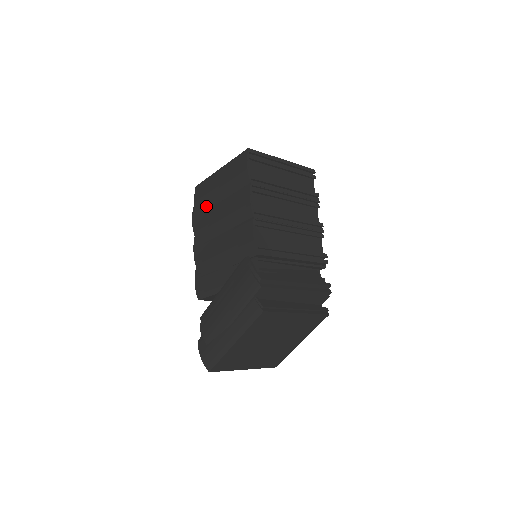
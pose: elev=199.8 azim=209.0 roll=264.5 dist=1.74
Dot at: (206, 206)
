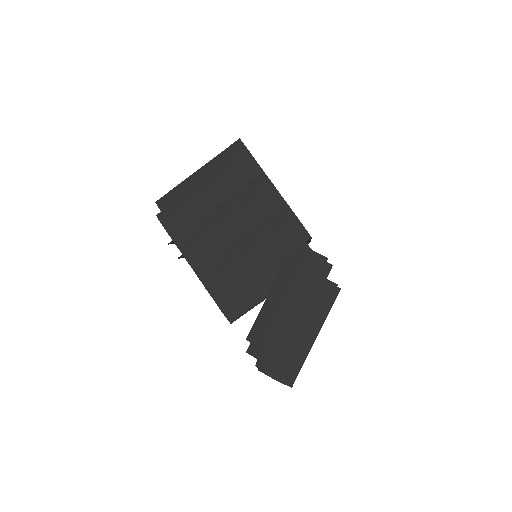
Dot at: (194, 217)
